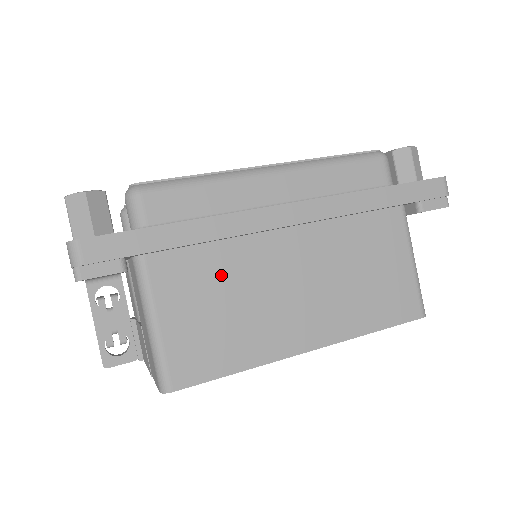
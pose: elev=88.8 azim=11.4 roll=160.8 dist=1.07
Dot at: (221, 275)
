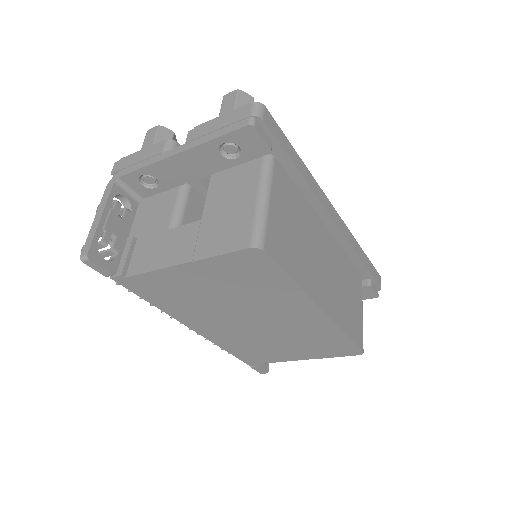
Dot at: (299, 213)
